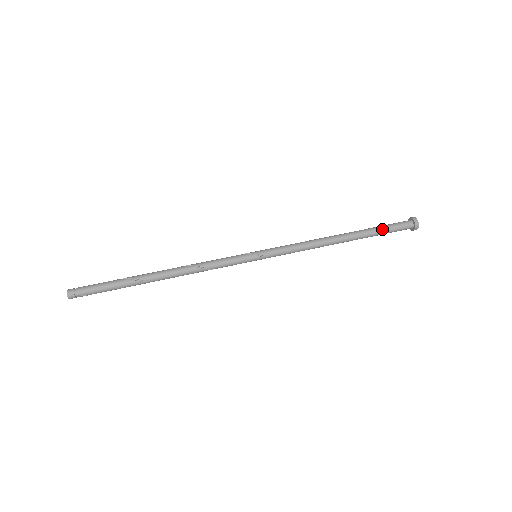
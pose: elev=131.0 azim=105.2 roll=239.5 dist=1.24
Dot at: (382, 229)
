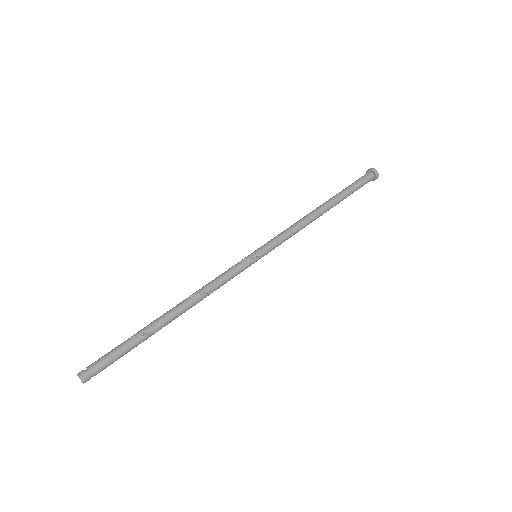
Dot at: (353, 191)
